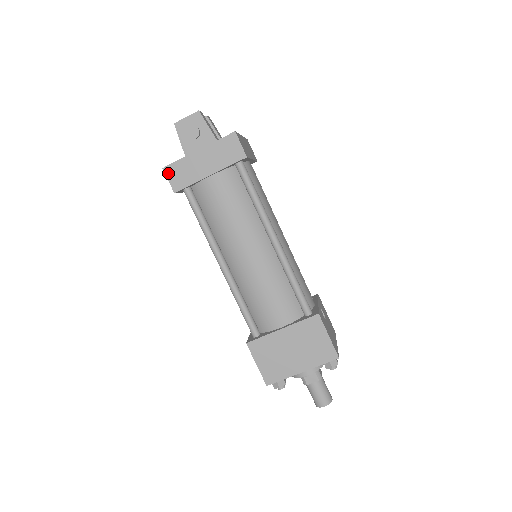
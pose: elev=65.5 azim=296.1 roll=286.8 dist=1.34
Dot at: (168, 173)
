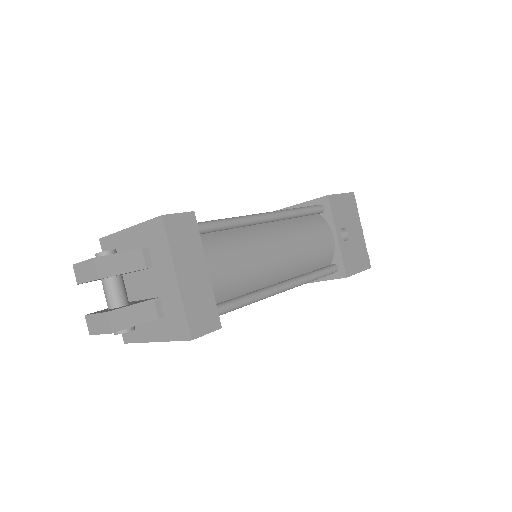
Dot at: occluded
